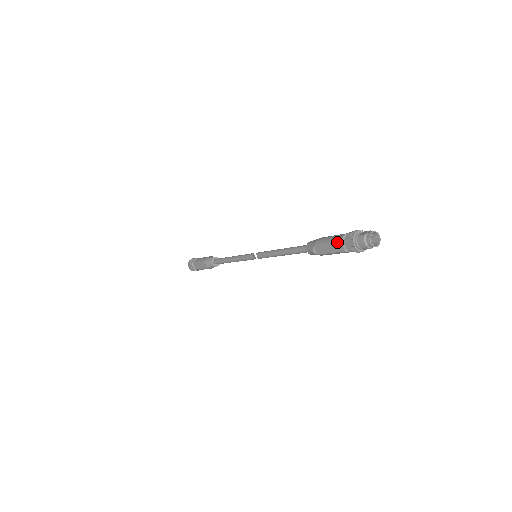
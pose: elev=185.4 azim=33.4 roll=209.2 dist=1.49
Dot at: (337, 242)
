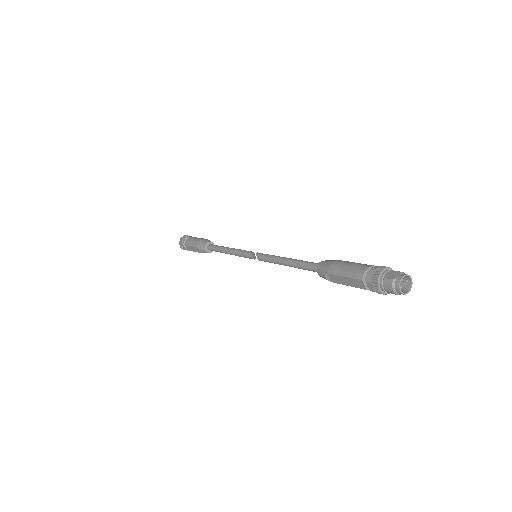
Dot at: (356, 278)
